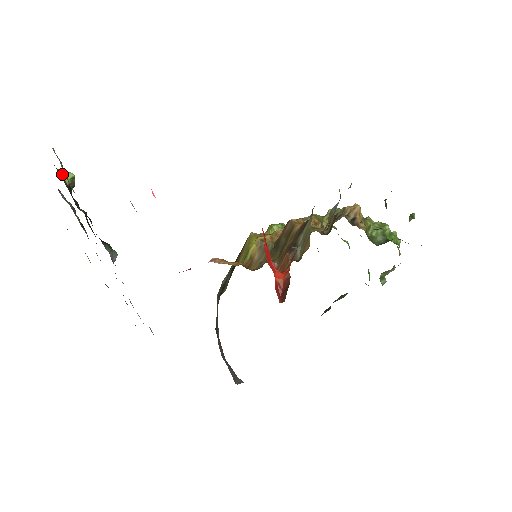
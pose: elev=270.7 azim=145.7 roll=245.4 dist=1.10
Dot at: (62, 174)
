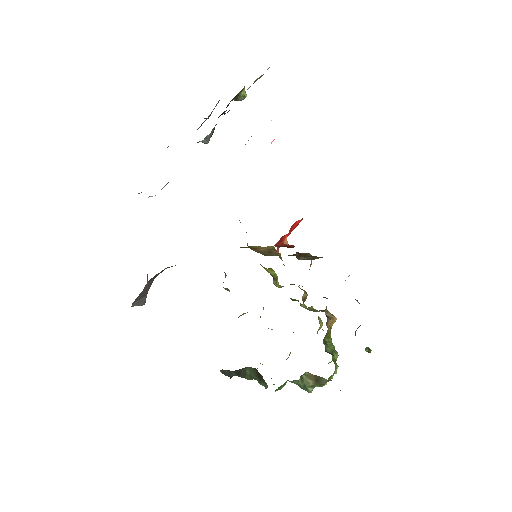
Dot at: (244, 88)
